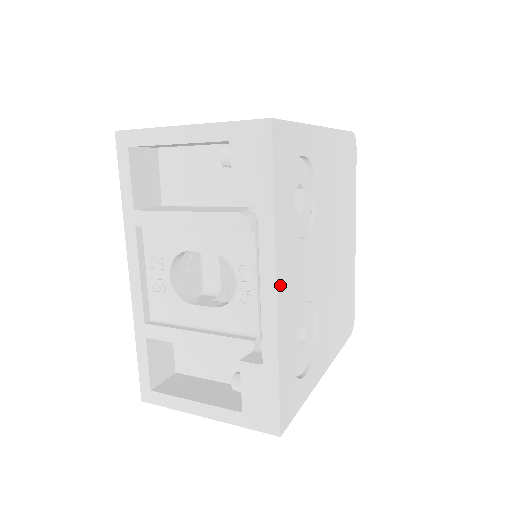
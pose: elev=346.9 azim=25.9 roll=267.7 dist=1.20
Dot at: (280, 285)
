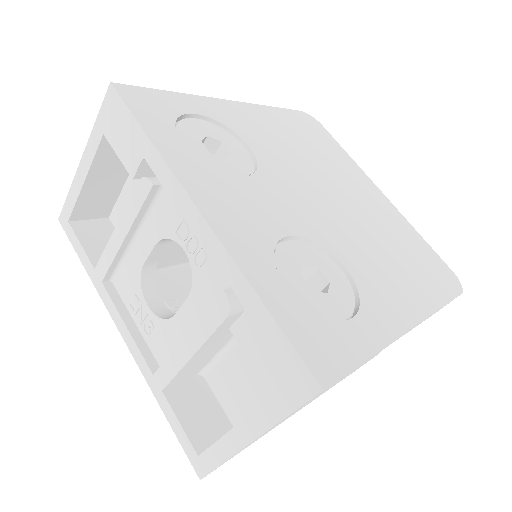
Dot at: (208, 210)
